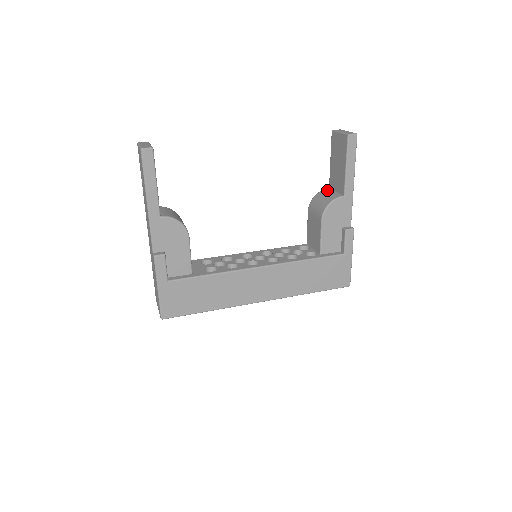
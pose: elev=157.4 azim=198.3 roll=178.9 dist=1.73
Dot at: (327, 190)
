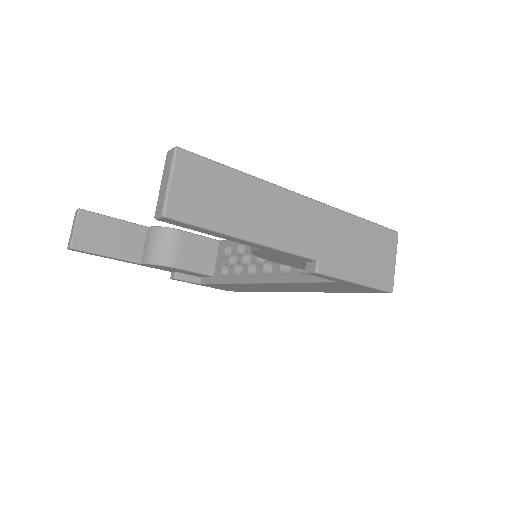
Dot at: occluded
